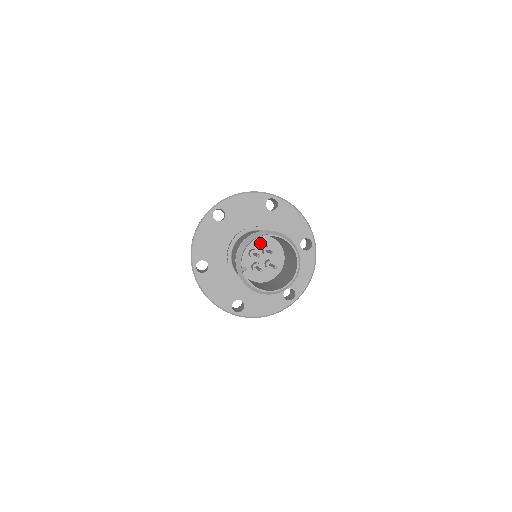
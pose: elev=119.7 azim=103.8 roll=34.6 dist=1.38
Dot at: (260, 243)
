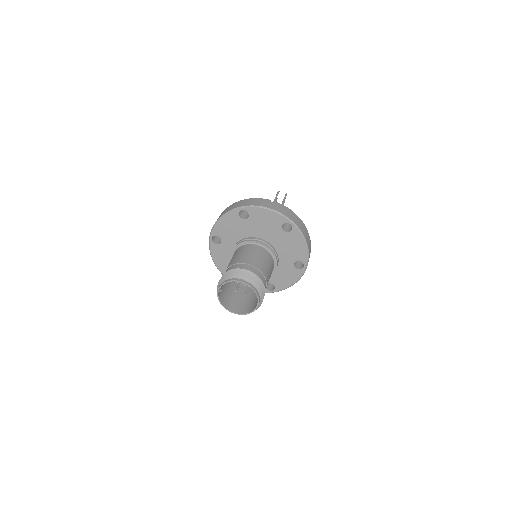
Dot at: occluded
